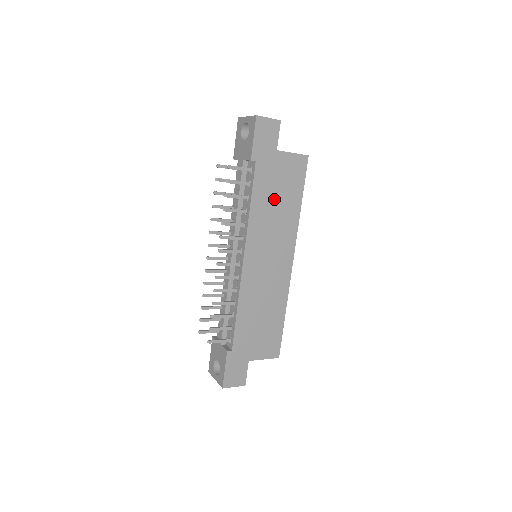
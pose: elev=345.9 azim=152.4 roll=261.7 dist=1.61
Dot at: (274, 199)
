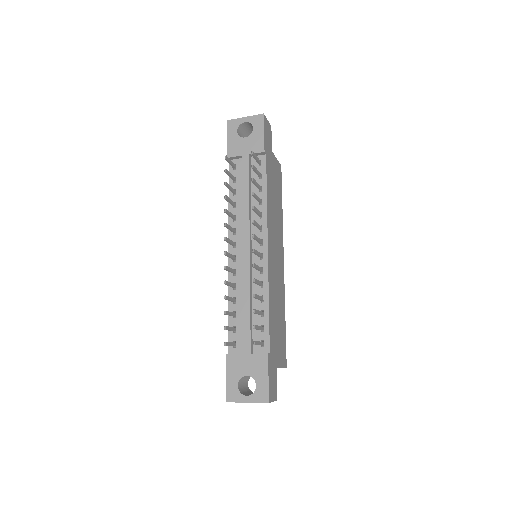
Dot at: (274, 195)
